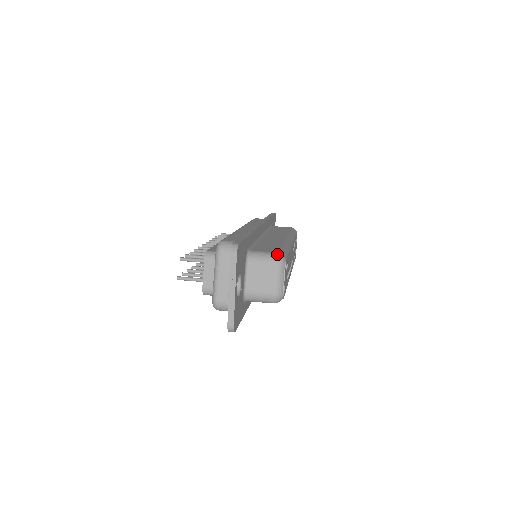
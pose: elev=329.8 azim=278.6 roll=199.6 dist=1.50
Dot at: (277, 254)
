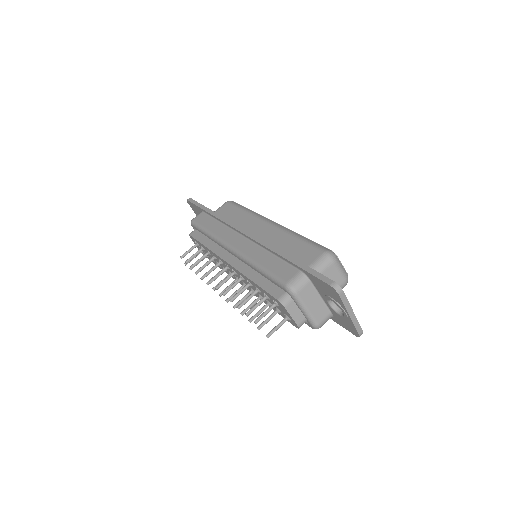
Dot at: (326, 254)
